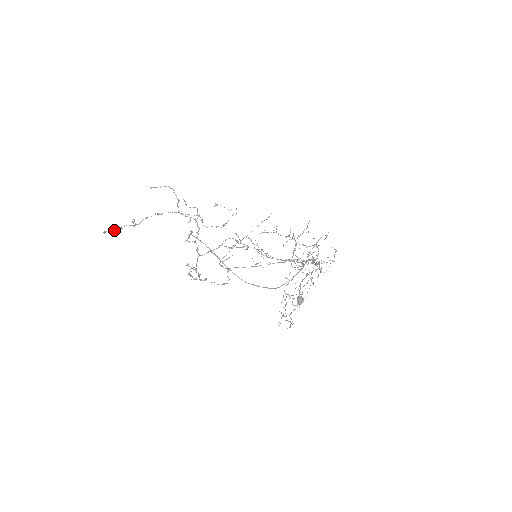
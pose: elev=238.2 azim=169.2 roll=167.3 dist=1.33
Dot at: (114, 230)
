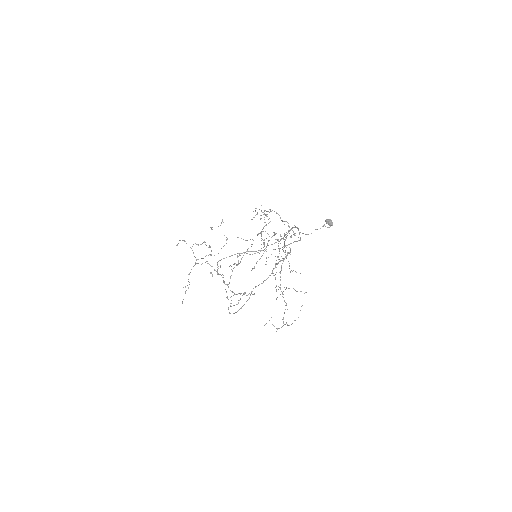
Dot at: occluded
